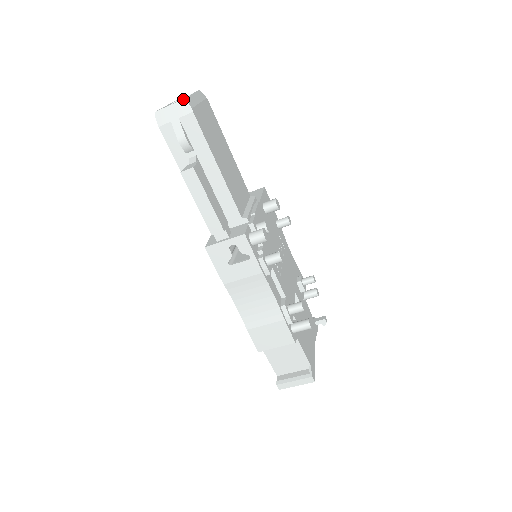
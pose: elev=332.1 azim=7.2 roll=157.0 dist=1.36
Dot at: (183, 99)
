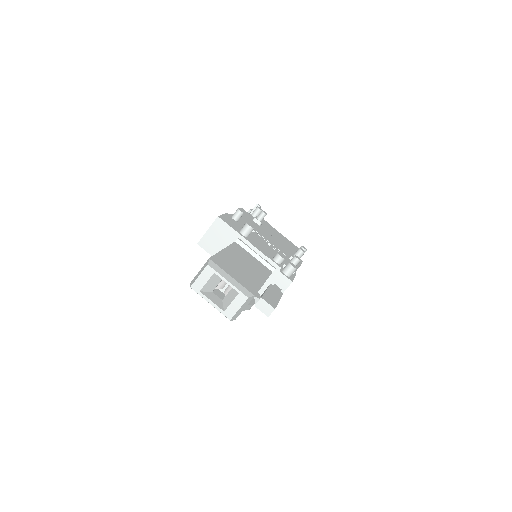
Dot at: (247, 300)
